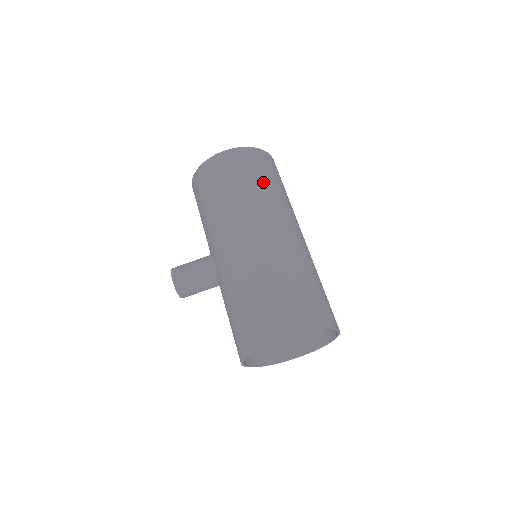
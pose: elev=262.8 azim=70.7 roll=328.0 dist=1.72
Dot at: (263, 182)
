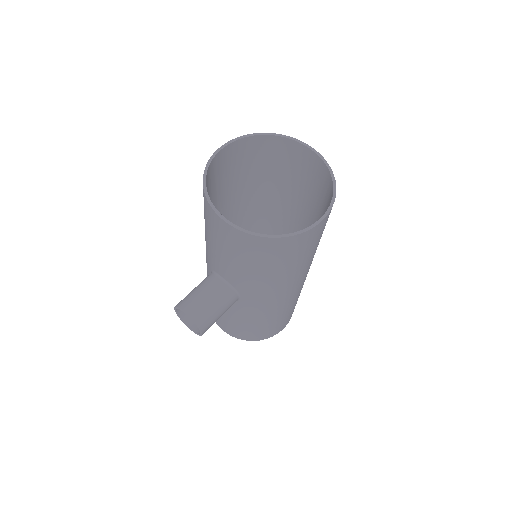
Dot at: occluded
